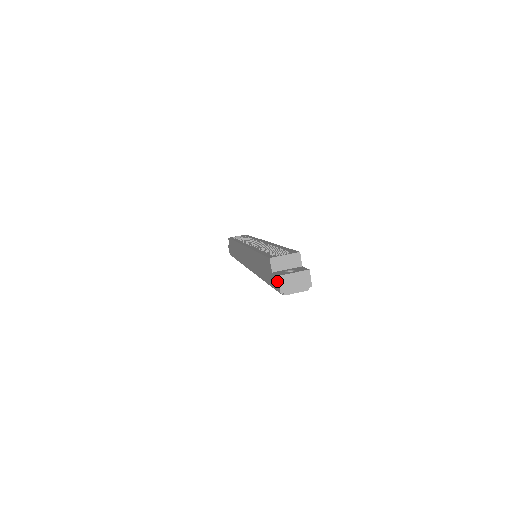
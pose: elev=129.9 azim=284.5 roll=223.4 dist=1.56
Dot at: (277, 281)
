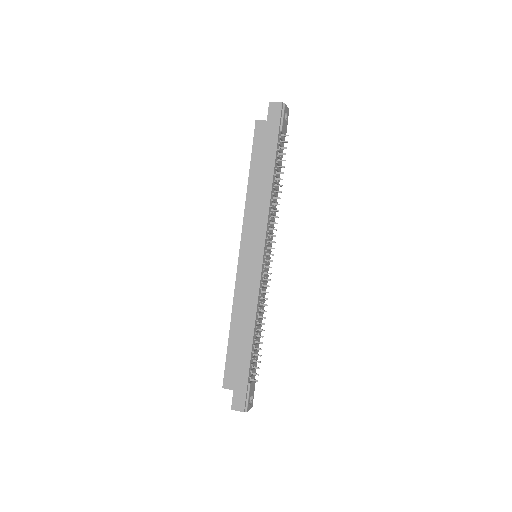
Dot at: (273, 105)
